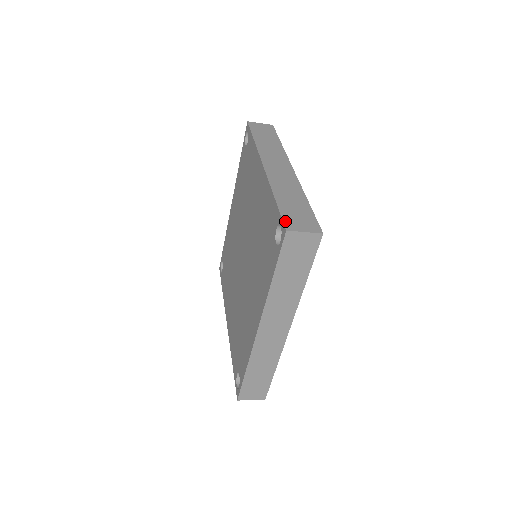
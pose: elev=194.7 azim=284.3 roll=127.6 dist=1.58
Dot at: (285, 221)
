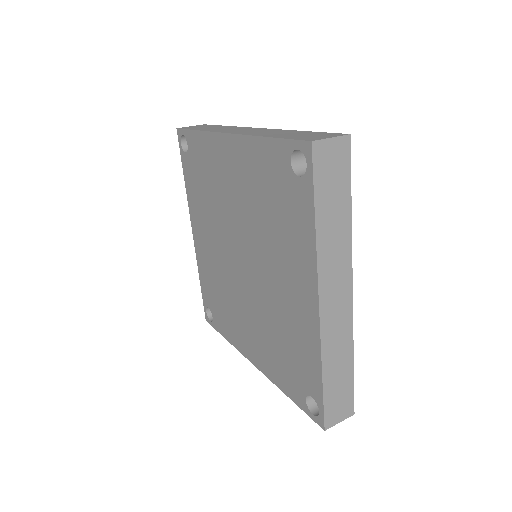
Dot at: (326, 417)
